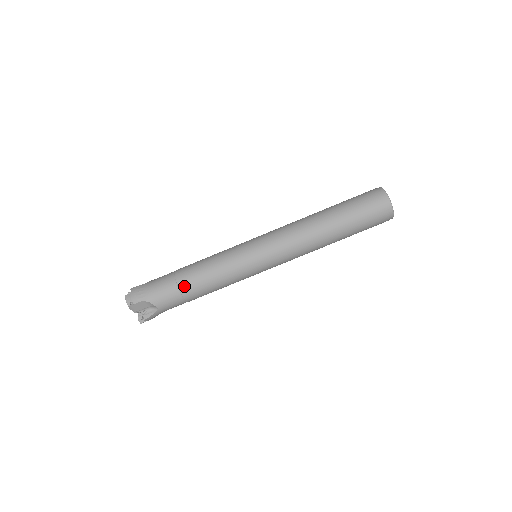
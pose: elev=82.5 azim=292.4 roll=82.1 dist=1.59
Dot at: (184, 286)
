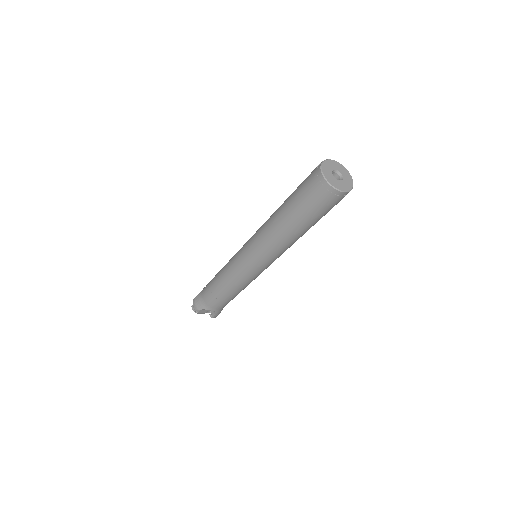
Dot at: (217, 295)
